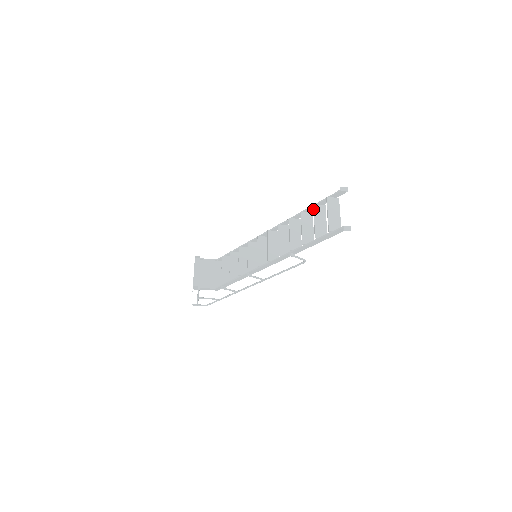
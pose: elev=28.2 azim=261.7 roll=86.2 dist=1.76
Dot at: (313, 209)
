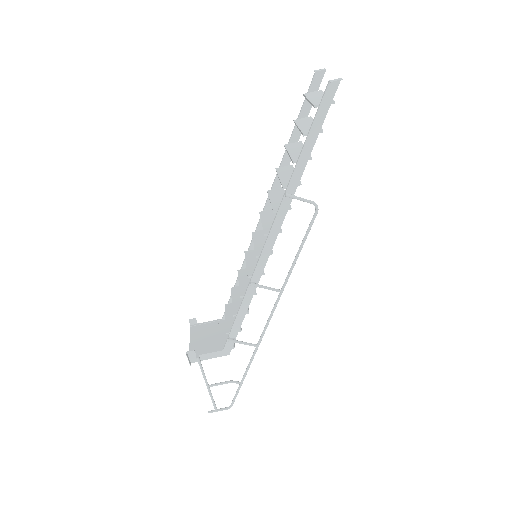
Dot at: occluded
